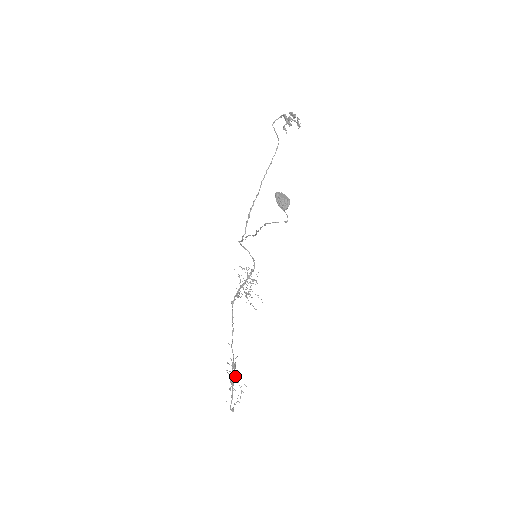
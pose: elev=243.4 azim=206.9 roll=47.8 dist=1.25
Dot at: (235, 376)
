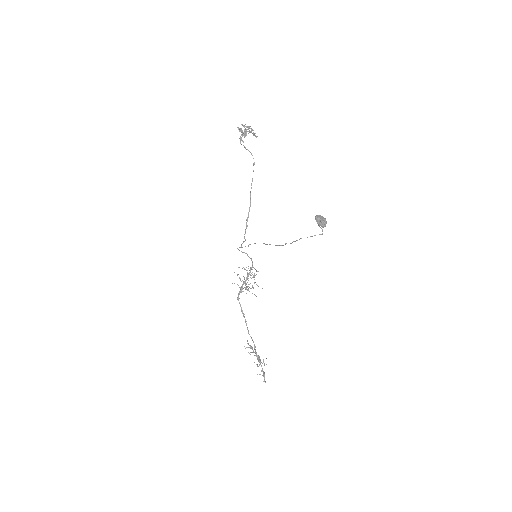
Dot at: occluded
